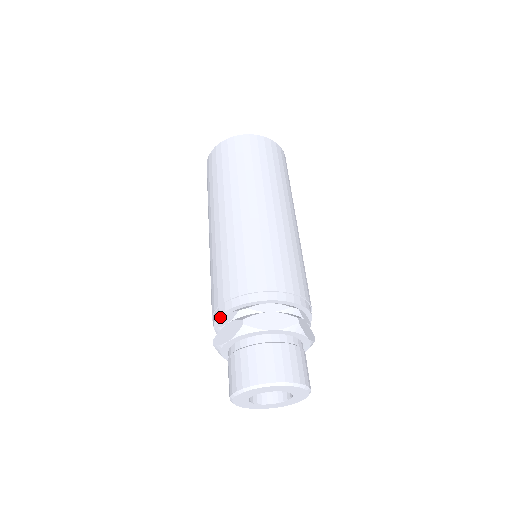
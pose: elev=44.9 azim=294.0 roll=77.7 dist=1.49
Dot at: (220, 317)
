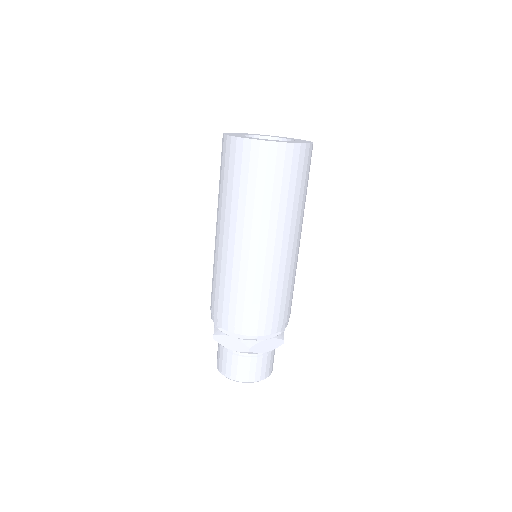
Dot at: (226, 329)
